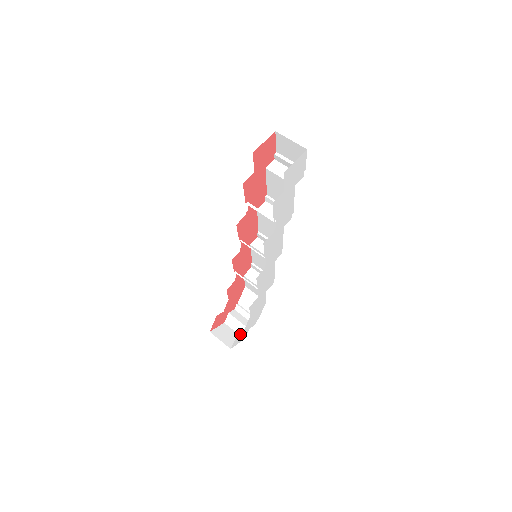
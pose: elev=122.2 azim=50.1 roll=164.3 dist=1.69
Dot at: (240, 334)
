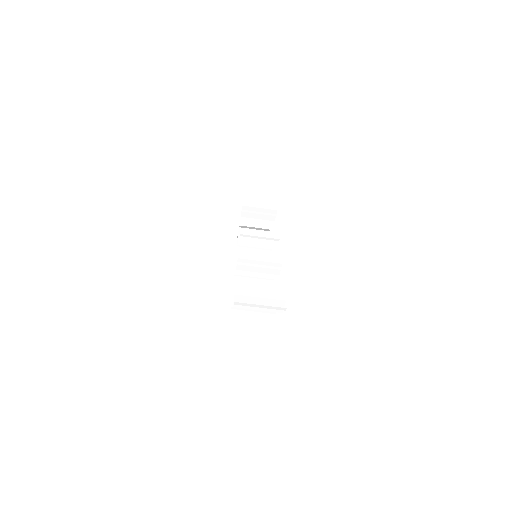
Dot at: occluded
